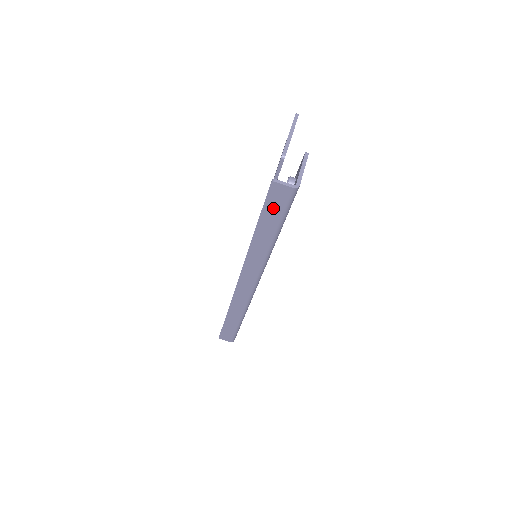
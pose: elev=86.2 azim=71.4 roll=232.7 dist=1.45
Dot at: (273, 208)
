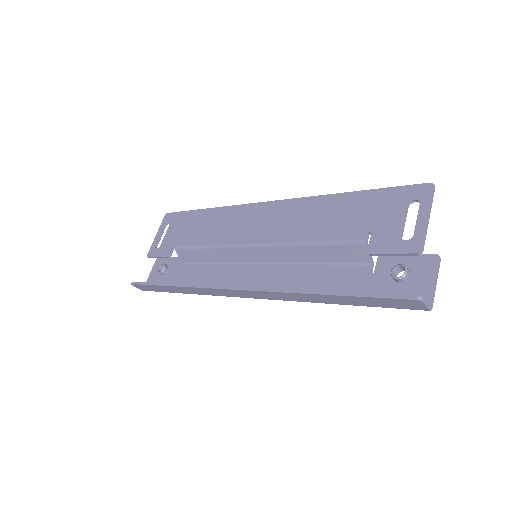
Dot at: (382, 302)
